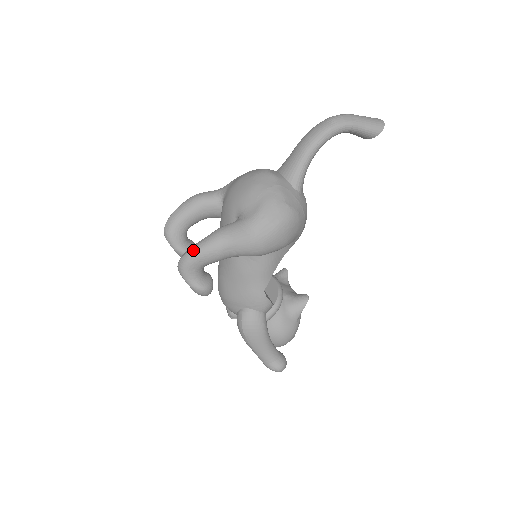
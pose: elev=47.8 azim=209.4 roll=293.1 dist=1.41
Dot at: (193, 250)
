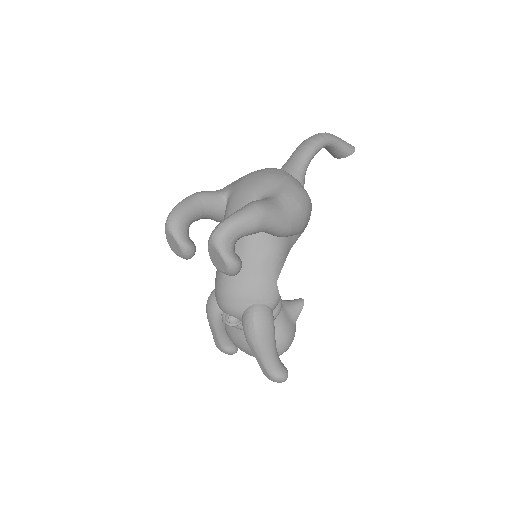
Dot at: (232, 217)
